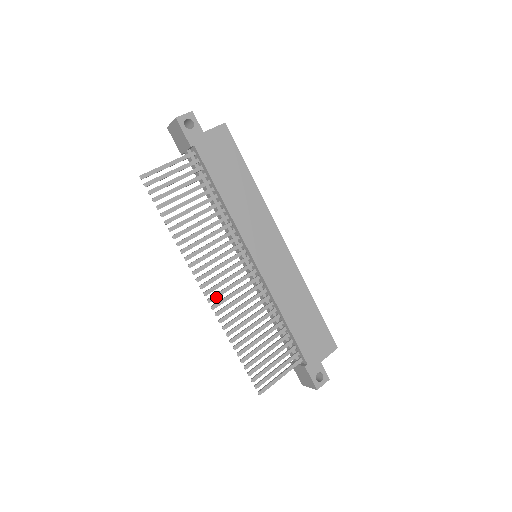
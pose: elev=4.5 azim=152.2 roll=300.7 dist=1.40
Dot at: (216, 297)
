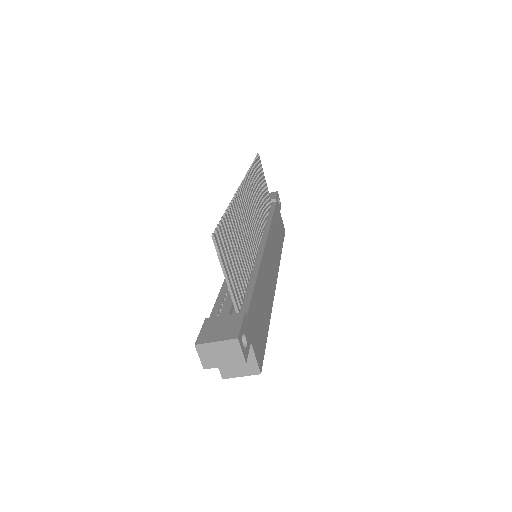
Dot at: (243, 196)
